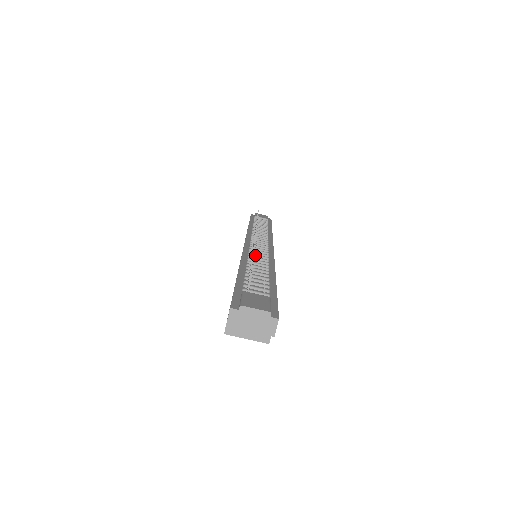
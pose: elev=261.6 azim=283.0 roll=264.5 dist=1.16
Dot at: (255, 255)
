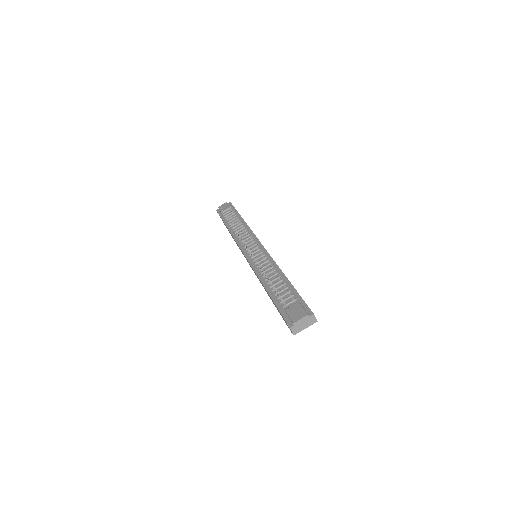
Dot at: (261, 265)
